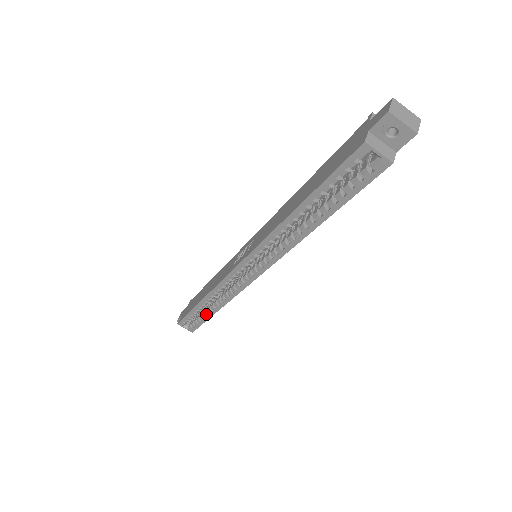
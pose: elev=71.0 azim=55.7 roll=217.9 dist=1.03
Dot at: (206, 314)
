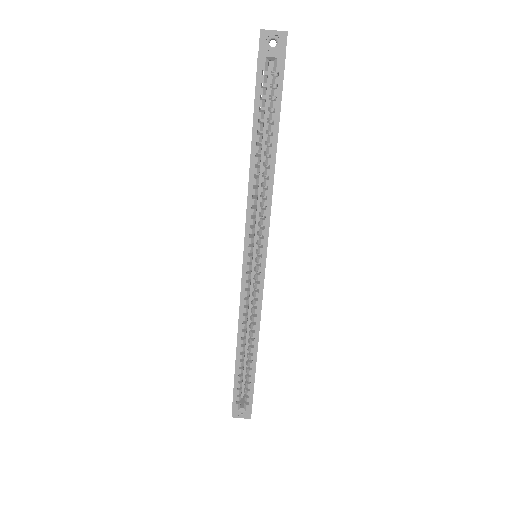
Dot at: (250, 366)
